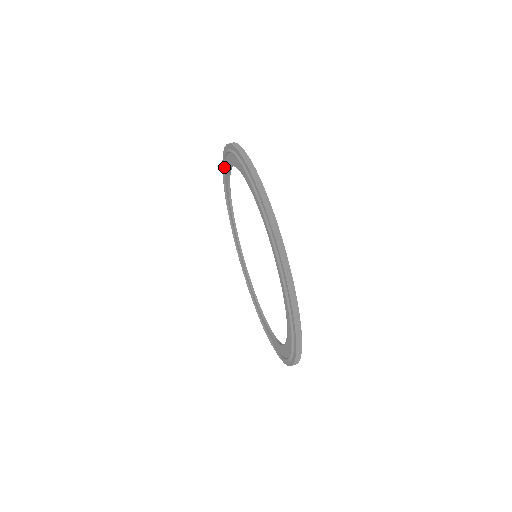
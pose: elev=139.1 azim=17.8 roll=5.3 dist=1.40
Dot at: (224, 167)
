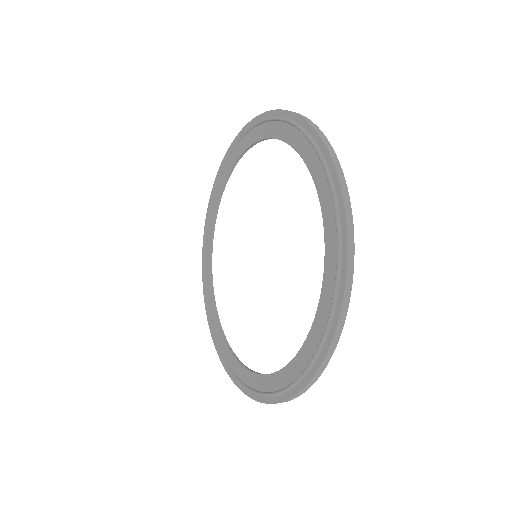
Dot at: (271, 120)
